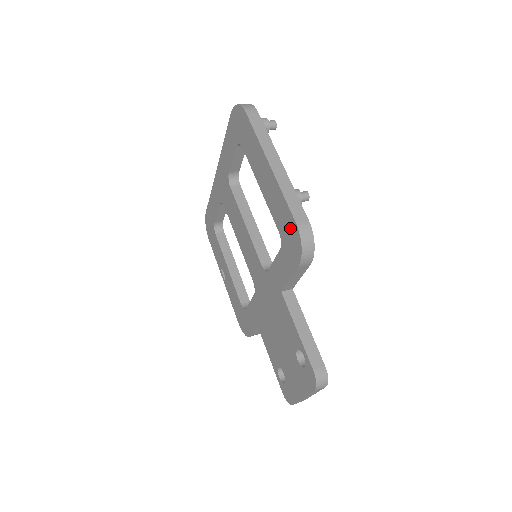
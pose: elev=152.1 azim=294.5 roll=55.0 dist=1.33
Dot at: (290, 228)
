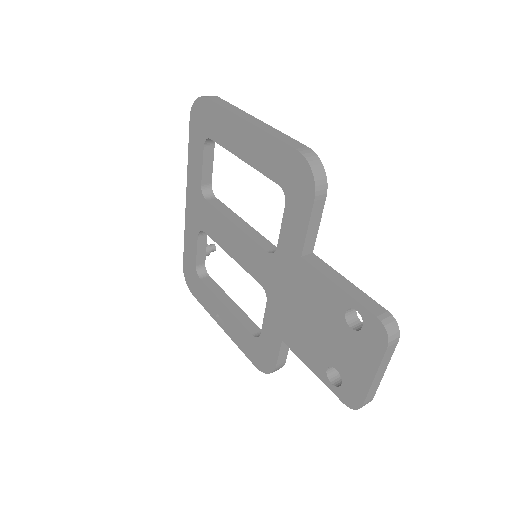
Dot at: (291, 163)
